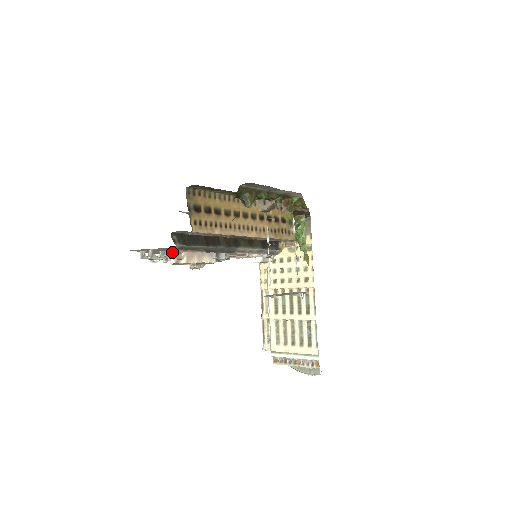
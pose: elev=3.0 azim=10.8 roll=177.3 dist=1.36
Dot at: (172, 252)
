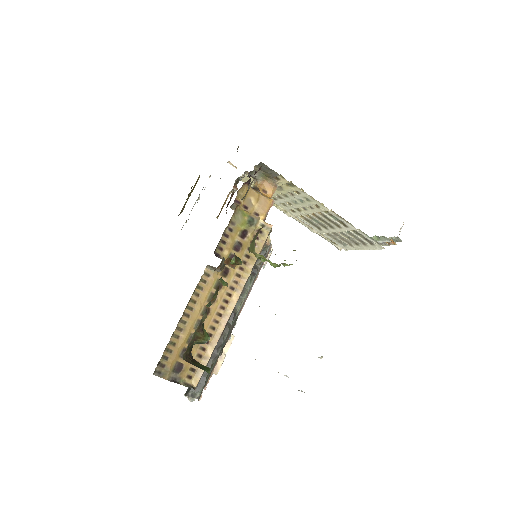
Dot at: occluded
